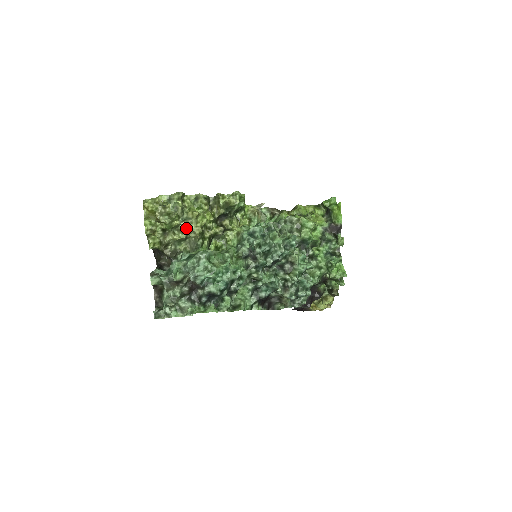
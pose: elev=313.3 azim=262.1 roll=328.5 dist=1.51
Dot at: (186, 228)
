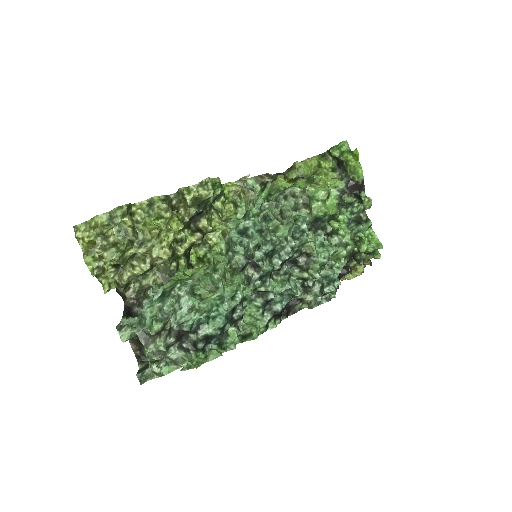
Dot at: (147, 254)
